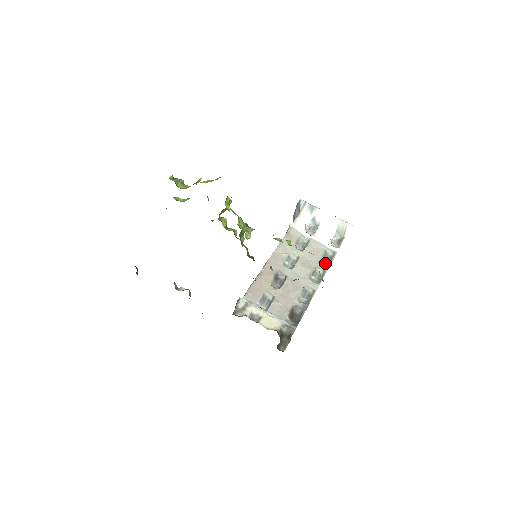
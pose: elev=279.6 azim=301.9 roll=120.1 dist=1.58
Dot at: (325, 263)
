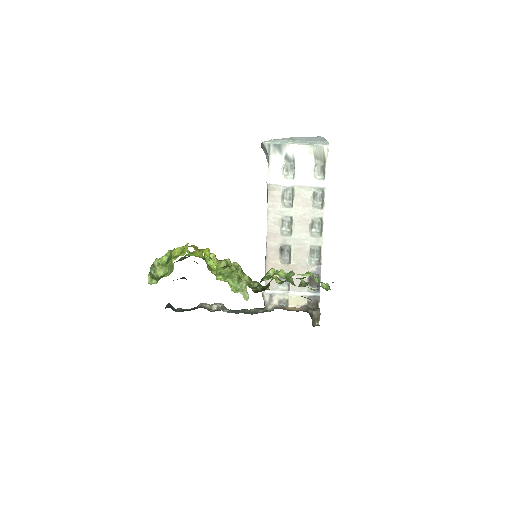
Dot at: (318, 207)
